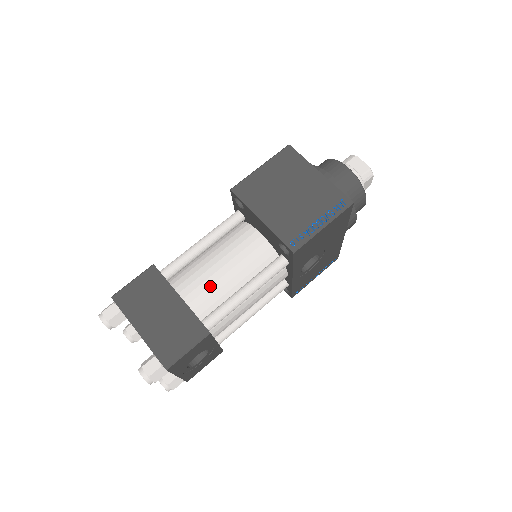
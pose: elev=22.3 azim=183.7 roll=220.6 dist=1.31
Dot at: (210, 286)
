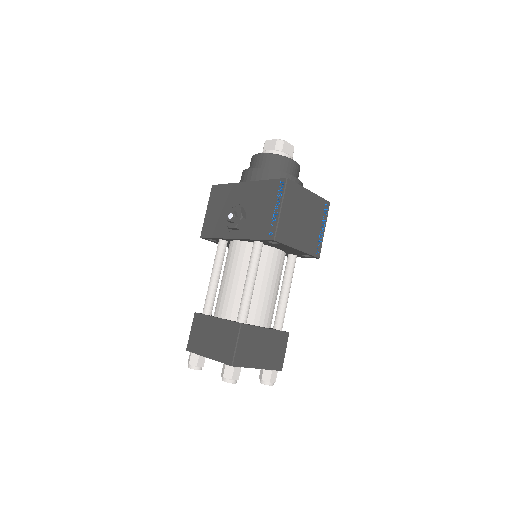
Dot at: (271, 306)
